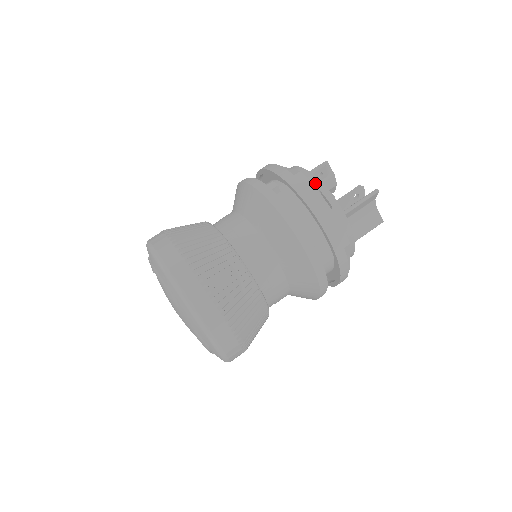
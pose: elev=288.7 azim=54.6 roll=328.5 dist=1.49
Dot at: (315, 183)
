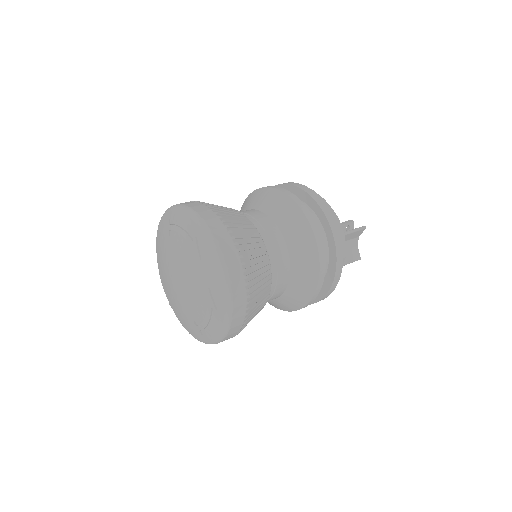
Dot at: occluded
